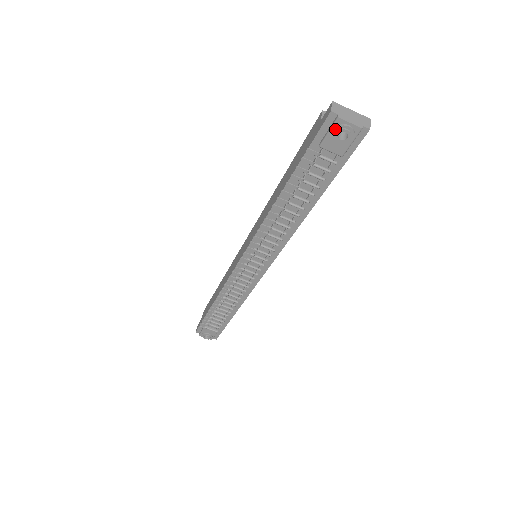
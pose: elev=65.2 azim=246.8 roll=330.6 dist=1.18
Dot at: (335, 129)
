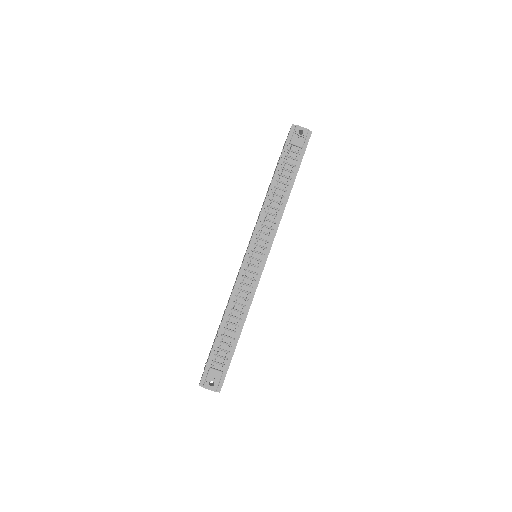
Dot at: (296, 130)
